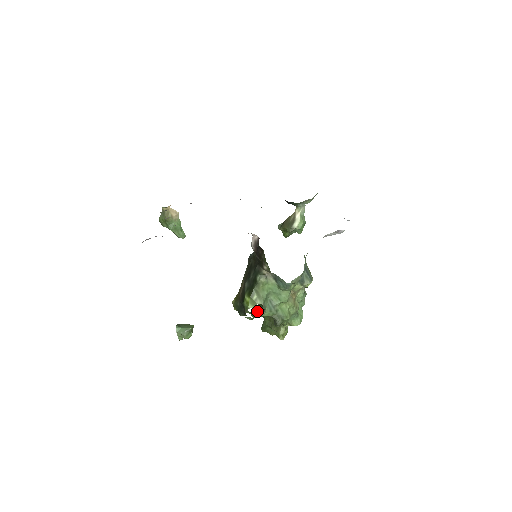
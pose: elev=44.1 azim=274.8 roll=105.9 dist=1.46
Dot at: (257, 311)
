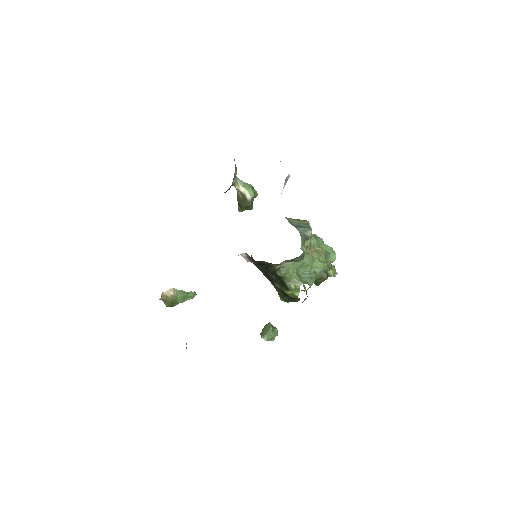
Dot at: occluded
